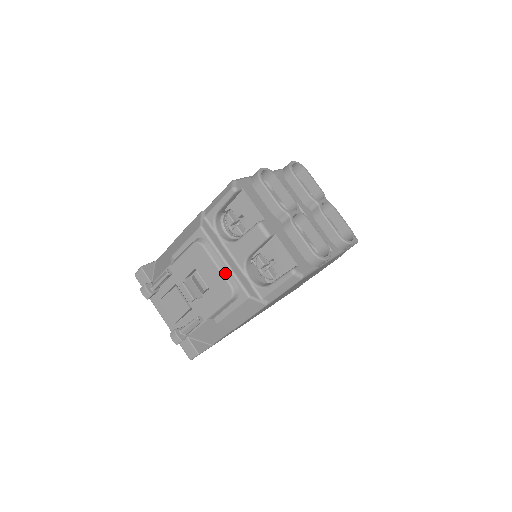
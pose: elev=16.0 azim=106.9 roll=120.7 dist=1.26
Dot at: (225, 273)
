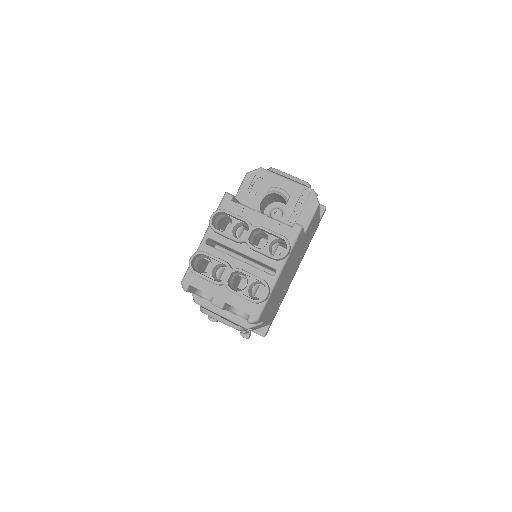
Dot at: (225, 322)
